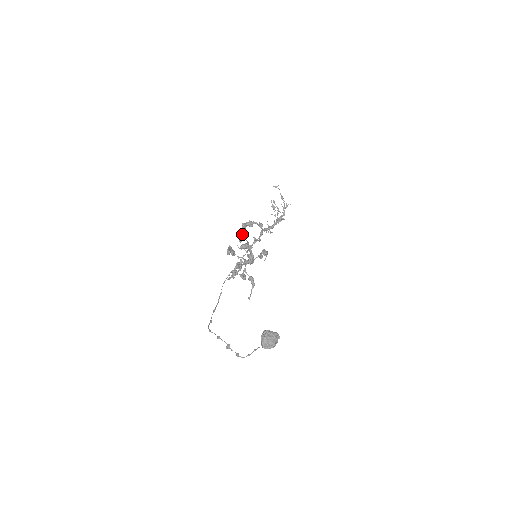
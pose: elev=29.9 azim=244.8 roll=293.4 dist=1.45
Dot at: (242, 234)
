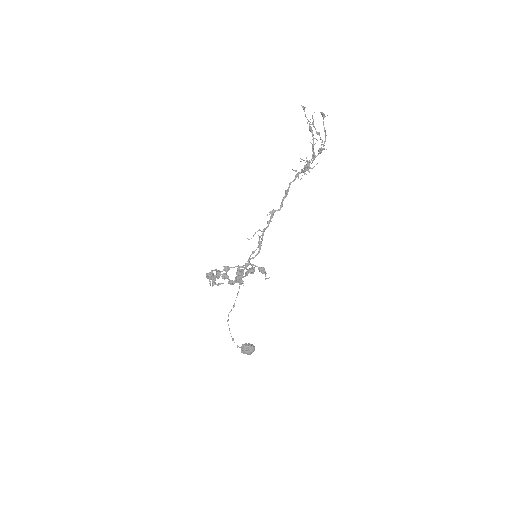
Dot at: (211, 279)
